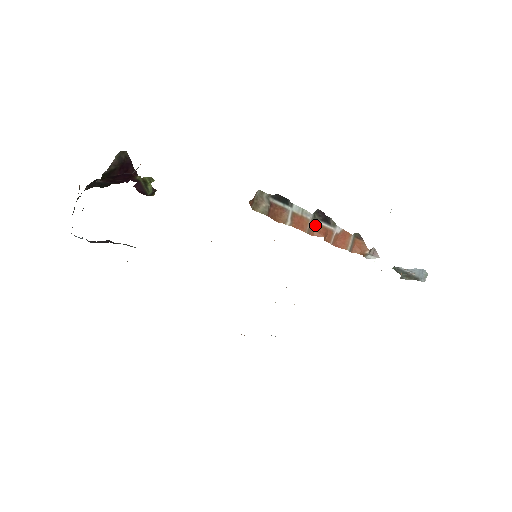
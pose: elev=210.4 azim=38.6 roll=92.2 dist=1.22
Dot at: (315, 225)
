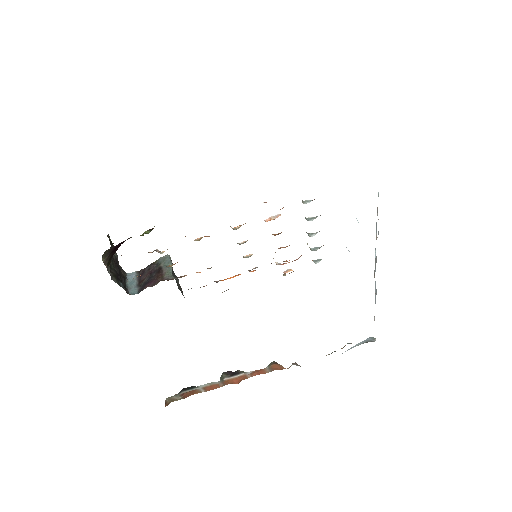
Dot at: (227, 381)
